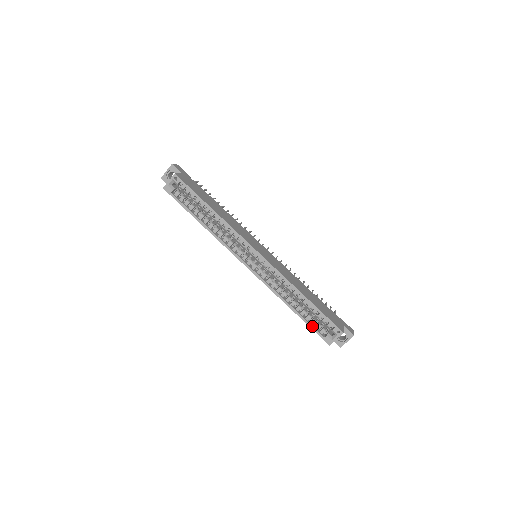
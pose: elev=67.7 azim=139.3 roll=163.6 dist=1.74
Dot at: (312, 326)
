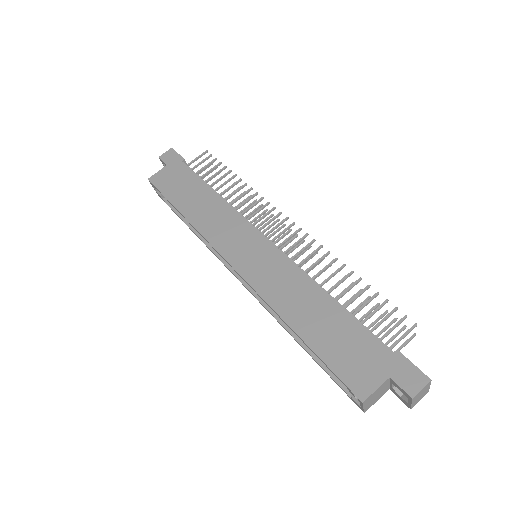
Dot at: occluded
